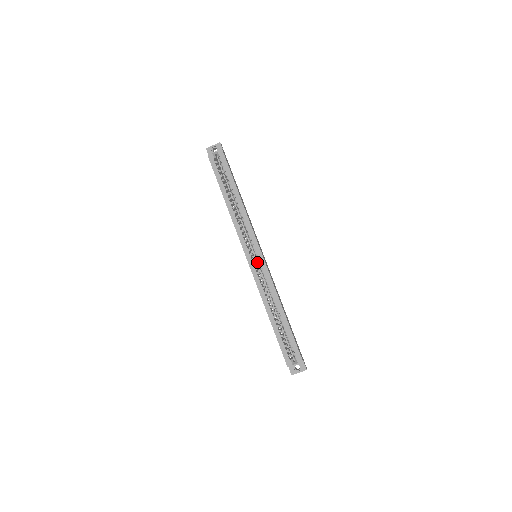
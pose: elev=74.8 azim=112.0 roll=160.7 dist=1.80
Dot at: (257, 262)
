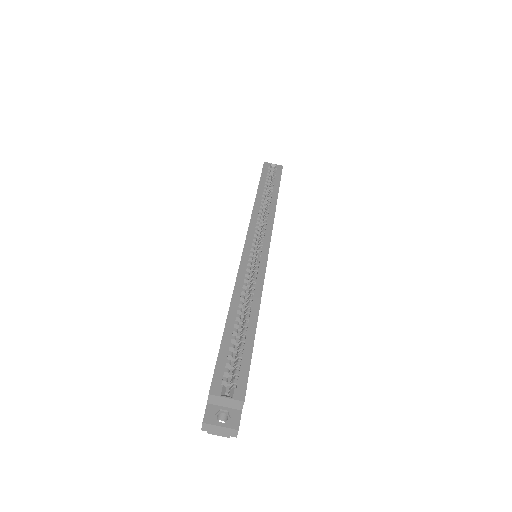
Dot at: (253, 261)
